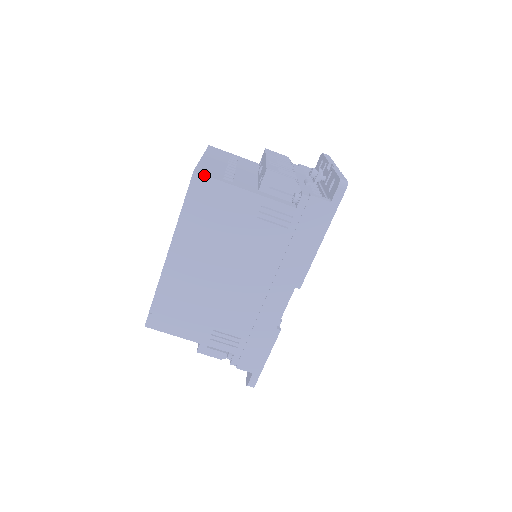
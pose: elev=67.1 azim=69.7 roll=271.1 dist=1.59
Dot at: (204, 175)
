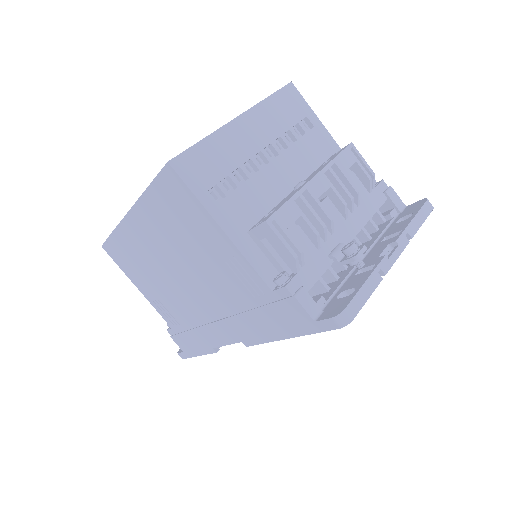
Dot at: (178, 175)
